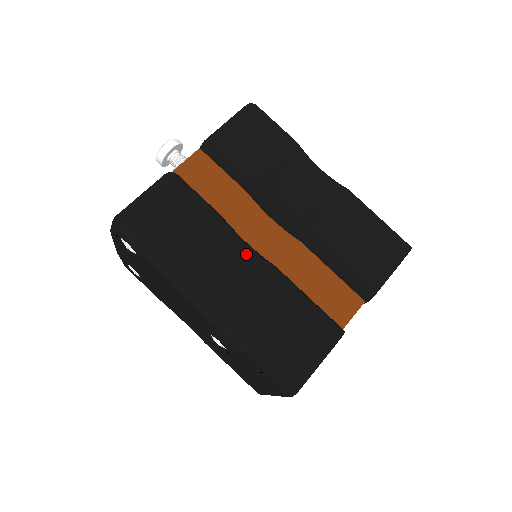
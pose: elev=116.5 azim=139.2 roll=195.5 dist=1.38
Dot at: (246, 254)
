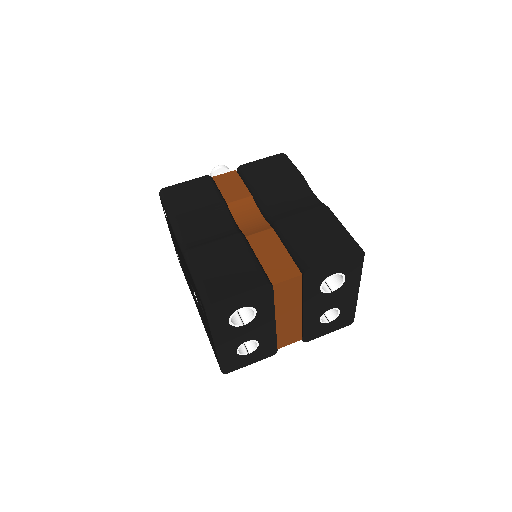
Dot at: (229, 224)
